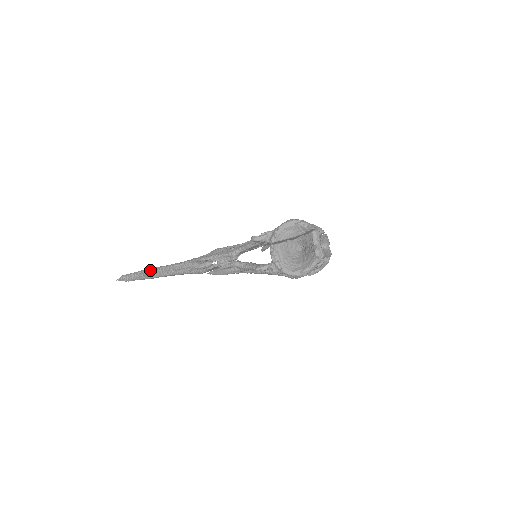
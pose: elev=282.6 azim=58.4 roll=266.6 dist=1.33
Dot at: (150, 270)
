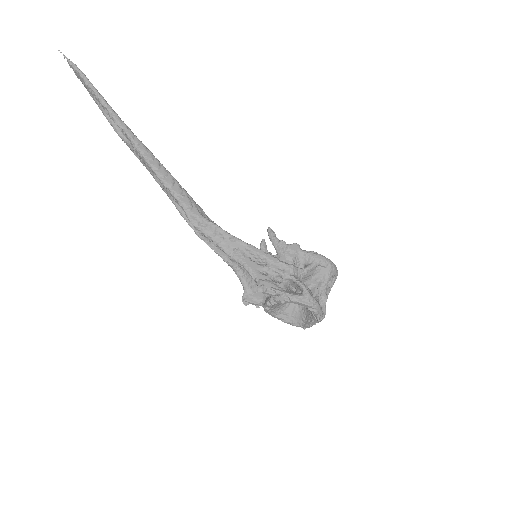
Dot at: (122, 130)
